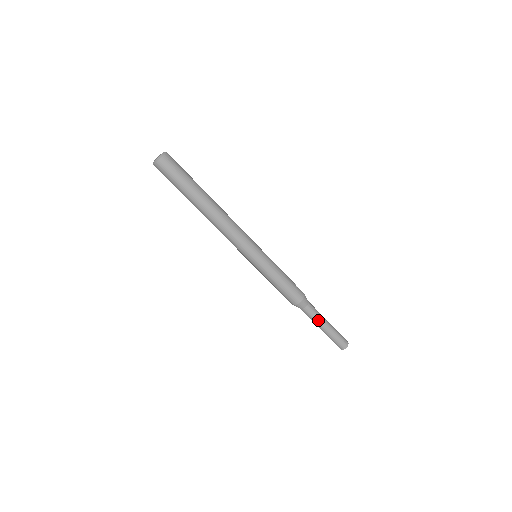
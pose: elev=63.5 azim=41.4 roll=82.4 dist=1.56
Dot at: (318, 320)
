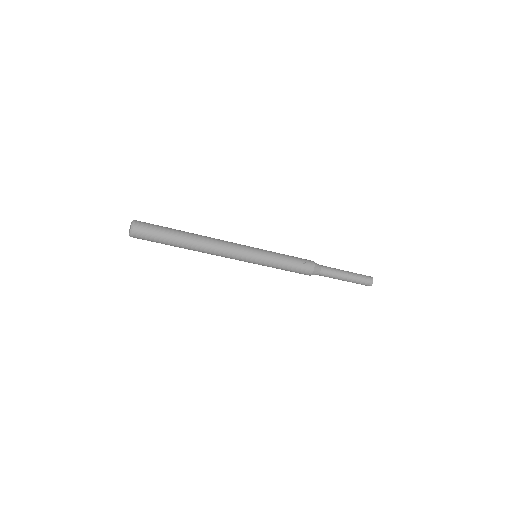
Dot at: (335, 278)
